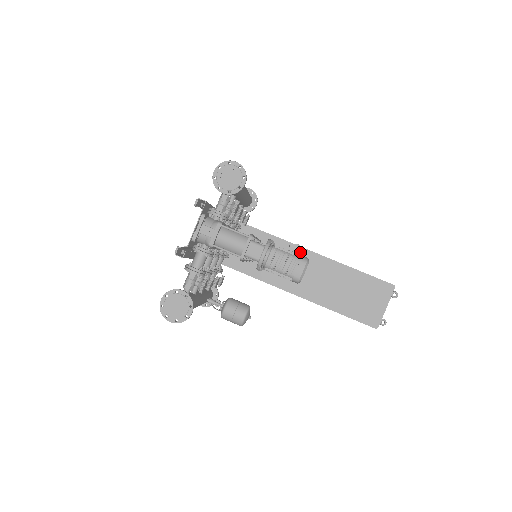
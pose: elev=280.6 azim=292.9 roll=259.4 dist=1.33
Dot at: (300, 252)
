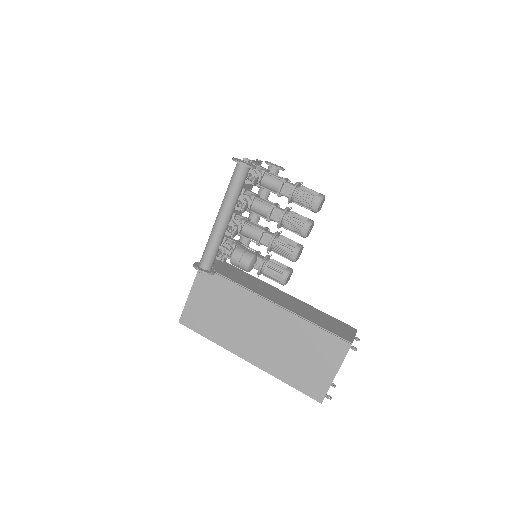
Dot at: (279, 291)
